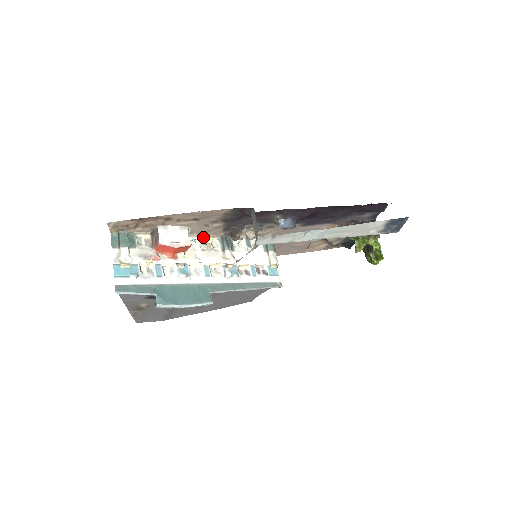
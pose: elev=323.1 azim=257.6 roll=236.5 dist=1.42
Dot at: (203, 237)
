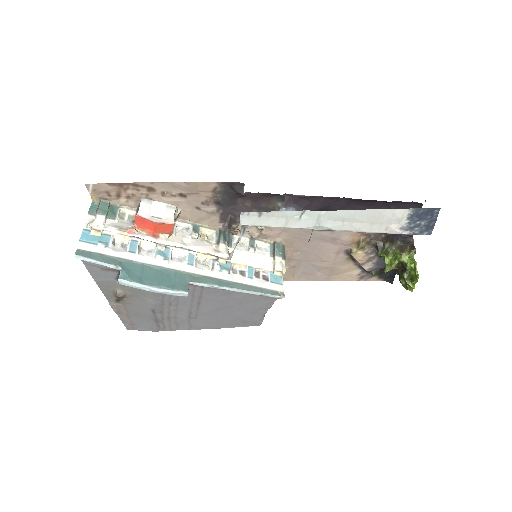
Dot at: (197, 226)
